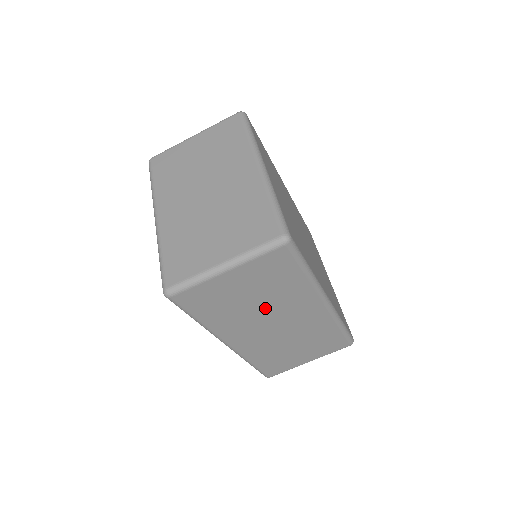
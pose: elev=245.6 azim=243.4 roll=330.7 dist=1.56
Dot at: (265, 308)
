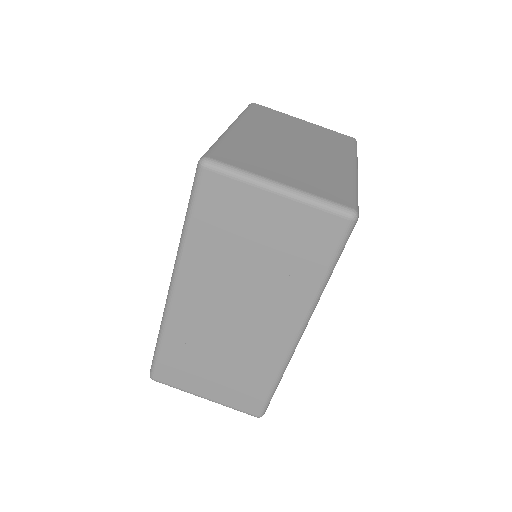
Dot at: (252, 279)
